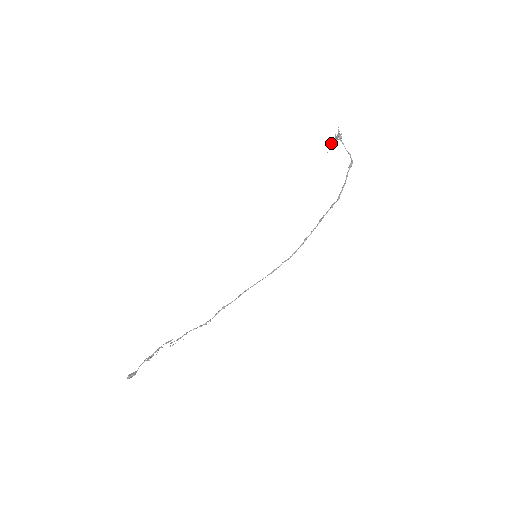
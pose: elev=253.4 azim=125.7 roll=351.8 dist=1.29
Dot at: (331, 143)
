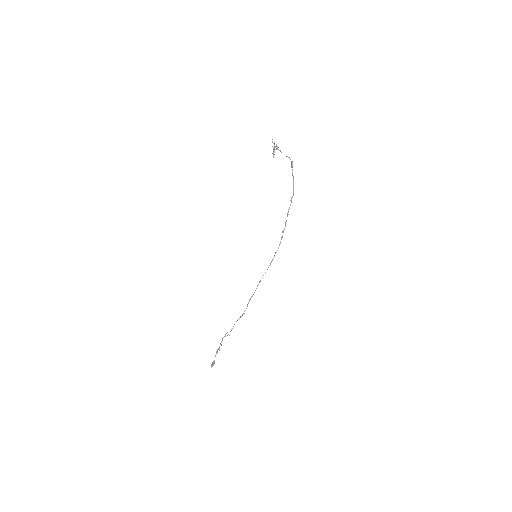
Dot at: occluded
